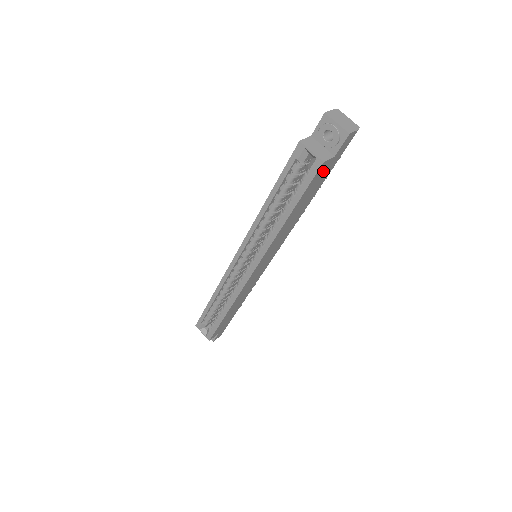
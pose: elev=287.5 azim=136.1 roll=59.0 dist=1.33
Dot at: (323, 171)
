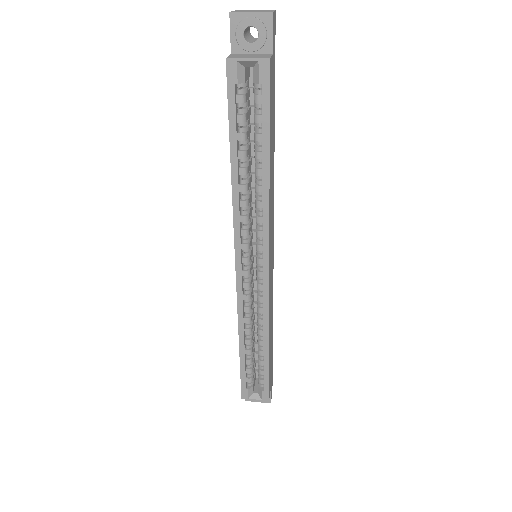
Dot at: (271, 81)
